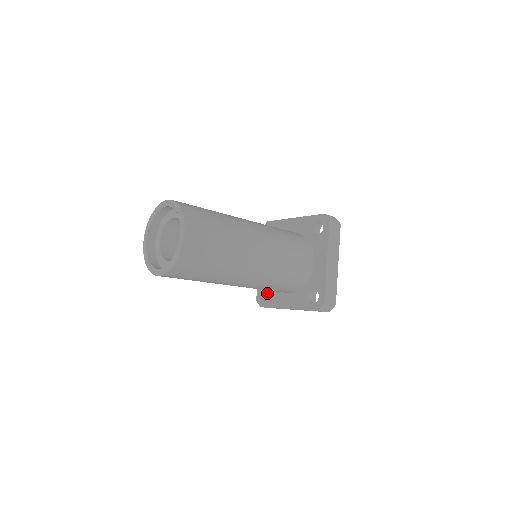
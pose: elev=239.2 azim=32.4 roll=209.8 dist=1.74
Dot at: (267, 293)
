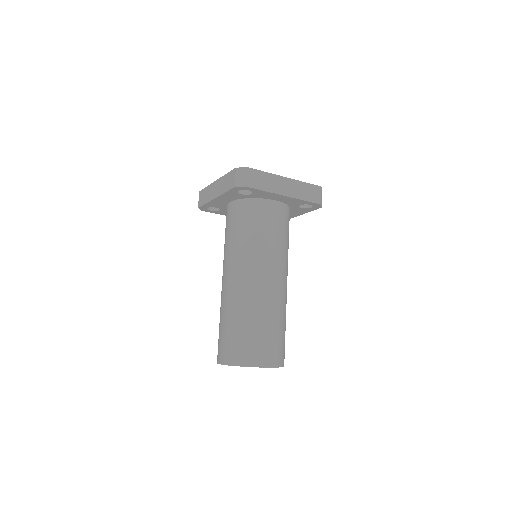
Dot at: occluded
